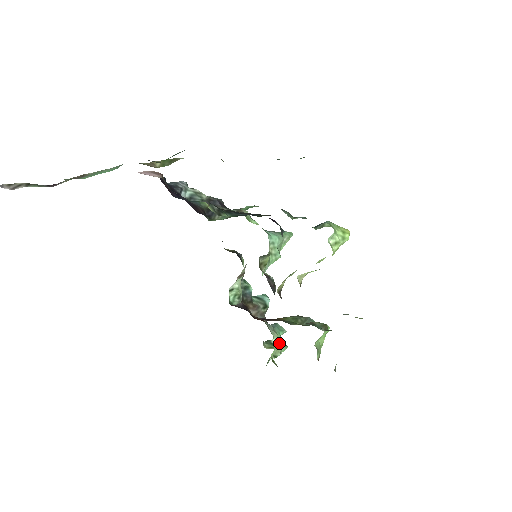
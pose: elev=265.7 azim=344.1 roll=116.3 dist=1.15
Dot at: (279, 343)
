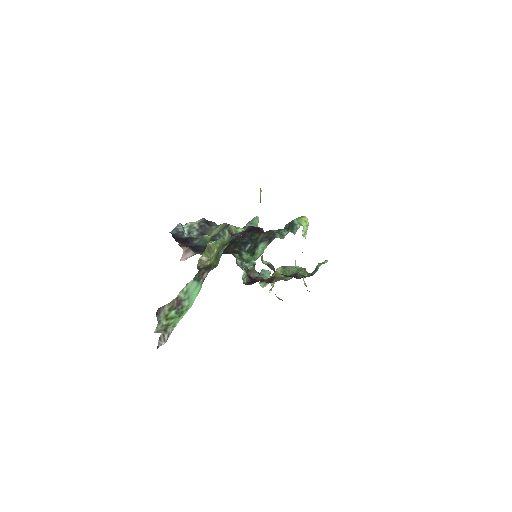
Dot at: (272, 283)
